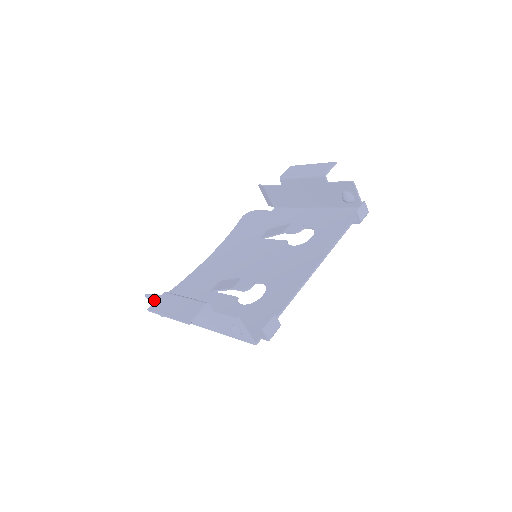
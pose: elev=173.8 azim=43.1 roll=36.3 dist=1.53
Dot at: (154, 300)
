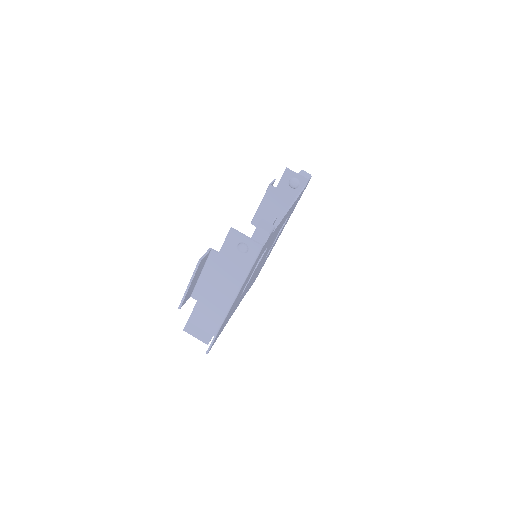
Dot at: (192, 328)
